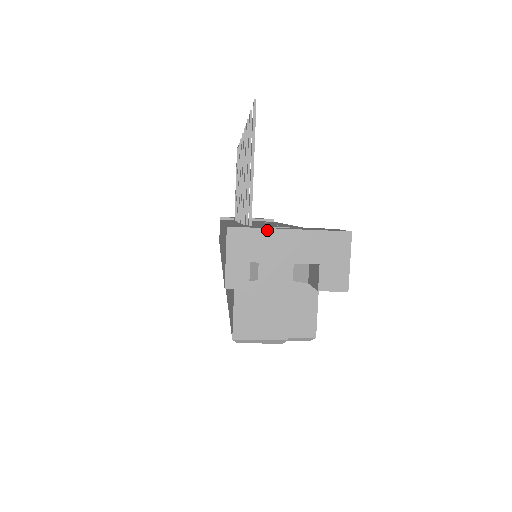
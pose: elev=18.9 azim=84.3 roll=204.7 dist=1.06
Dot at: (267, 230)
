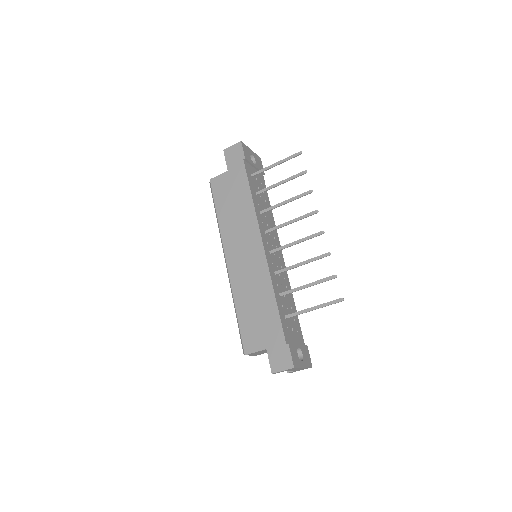
Dot at: occluded
